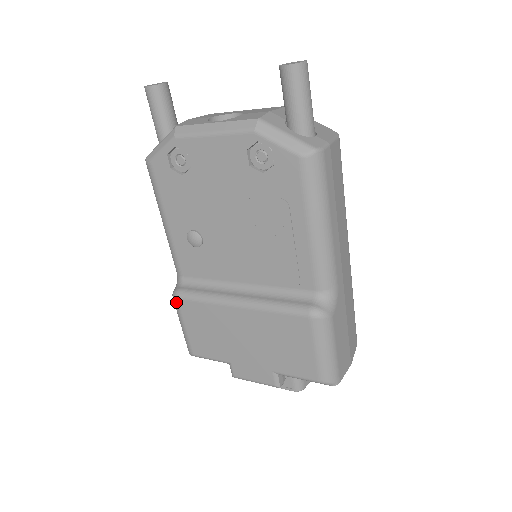
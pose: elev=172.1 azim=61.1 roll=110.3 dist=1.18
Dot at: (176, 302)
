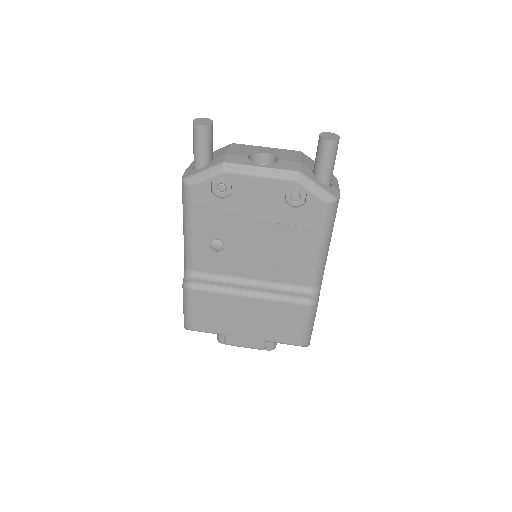
Dot at: (189, 292)
